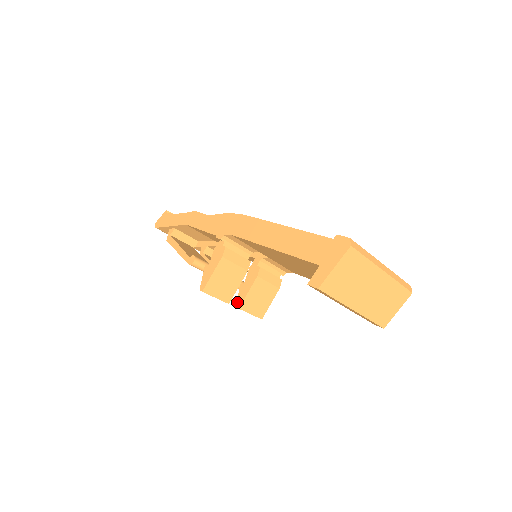
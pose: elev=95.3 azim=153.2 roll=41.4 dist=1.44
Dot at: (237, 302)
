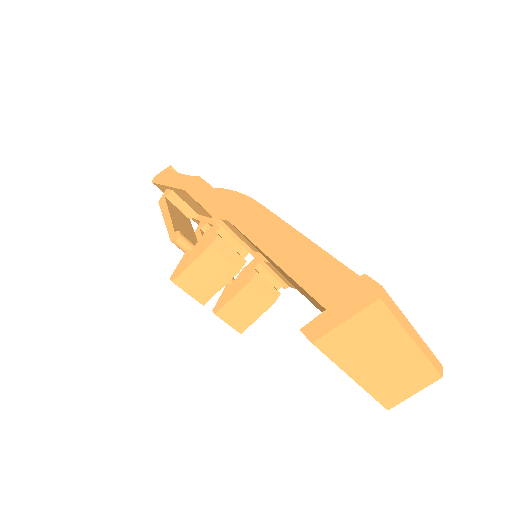
Dot at: (216, 305)
